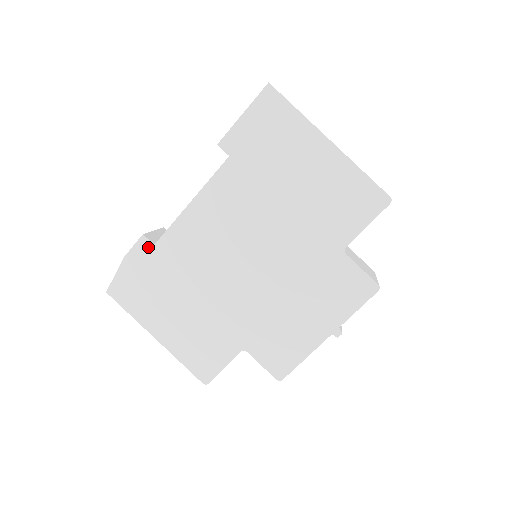
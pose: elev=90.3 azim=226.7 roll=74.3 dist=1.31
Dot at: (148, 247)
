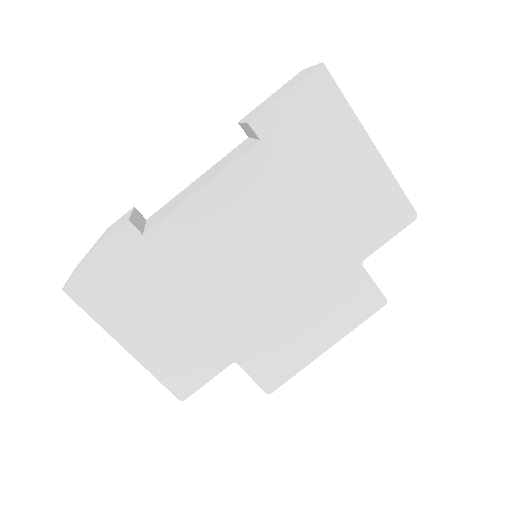
Dot at: (133, 237)
